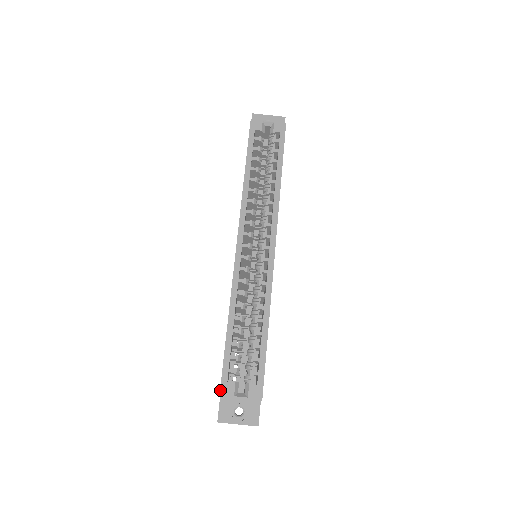
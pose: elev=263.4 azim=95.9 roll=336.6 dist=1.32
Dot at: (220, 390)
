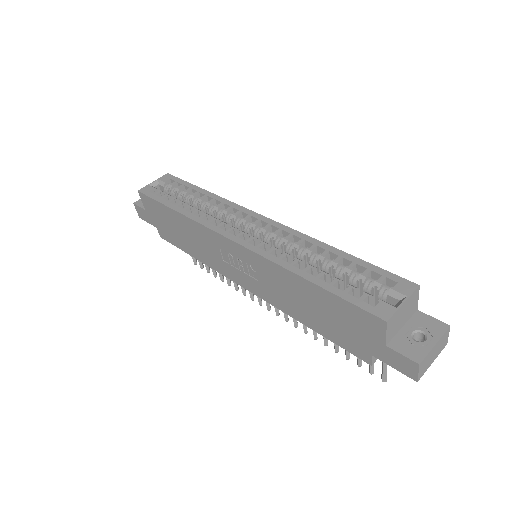
Dot at: (379, 318)
